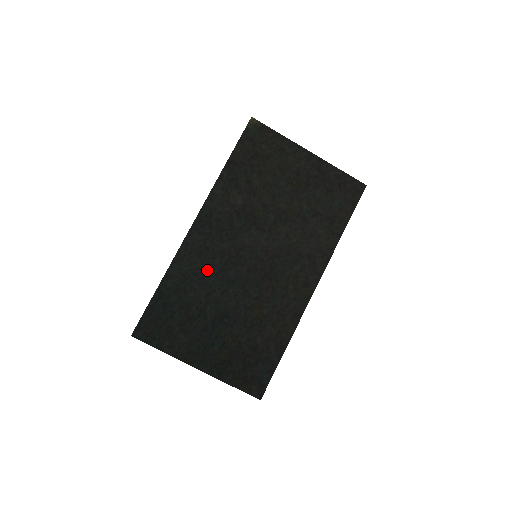
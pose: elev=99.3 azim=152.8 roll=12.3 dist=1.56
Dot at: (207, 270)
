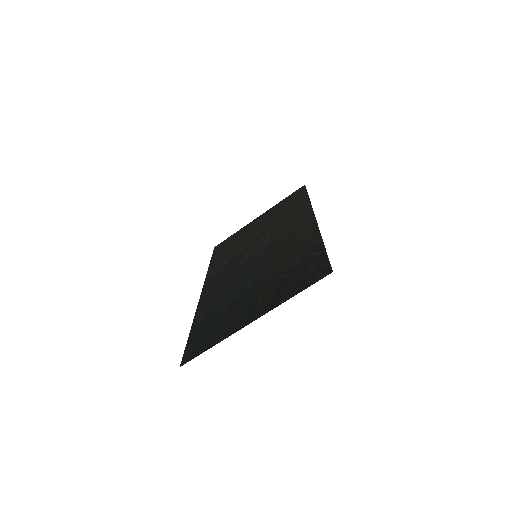
Dot at: (224, 292)
